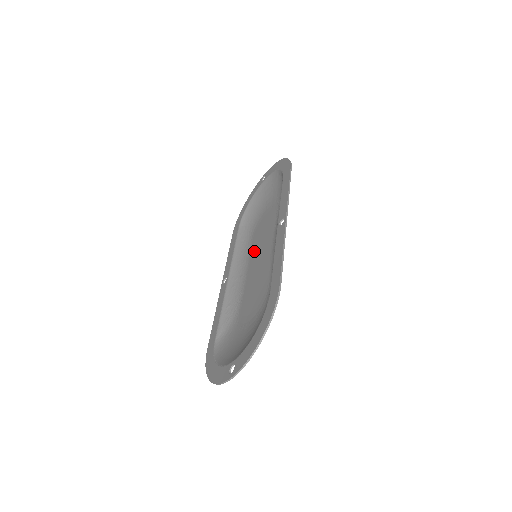
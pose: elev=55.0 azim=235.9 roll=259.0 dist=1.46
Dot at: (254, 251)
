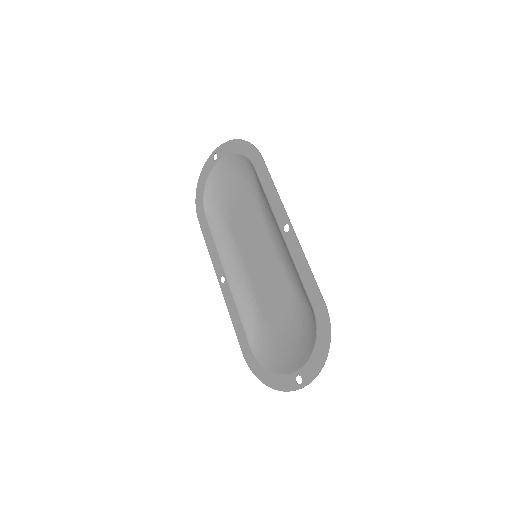
Dot at: (244, 246)
